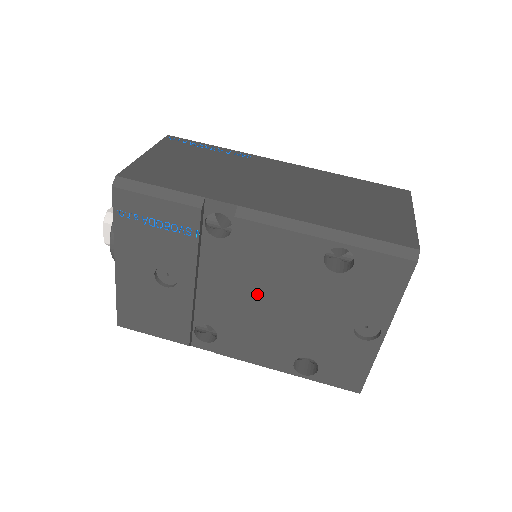
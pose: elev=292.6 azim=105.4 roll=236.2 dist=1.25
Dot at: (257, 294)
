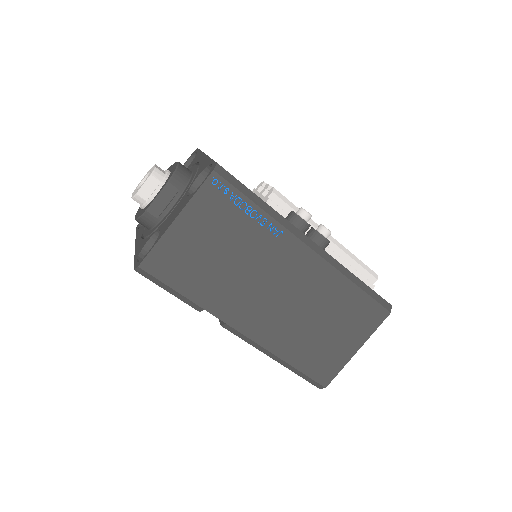
Dot at: occluded
